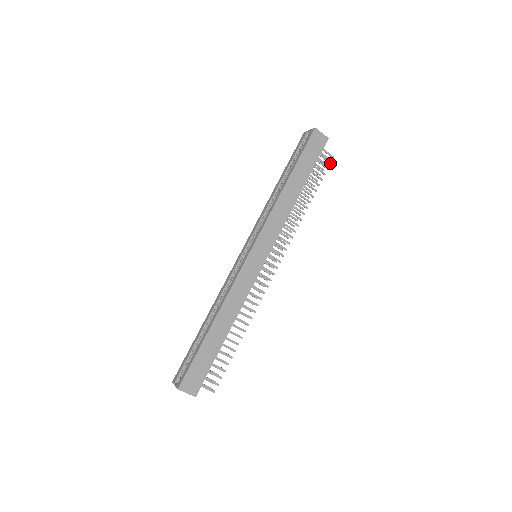
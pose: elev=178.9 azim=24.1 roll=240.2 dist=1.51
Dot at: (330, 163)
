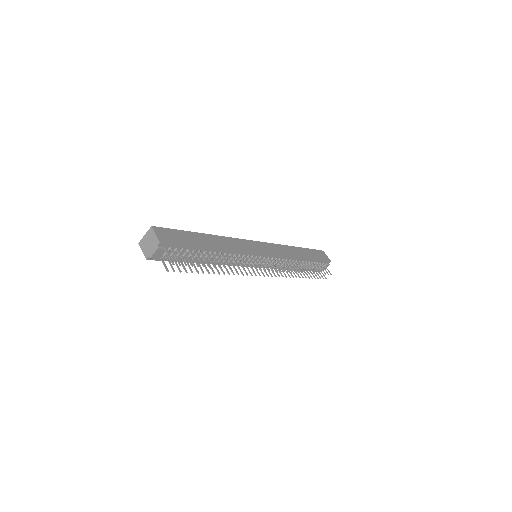
Dot at: (328, 274)
